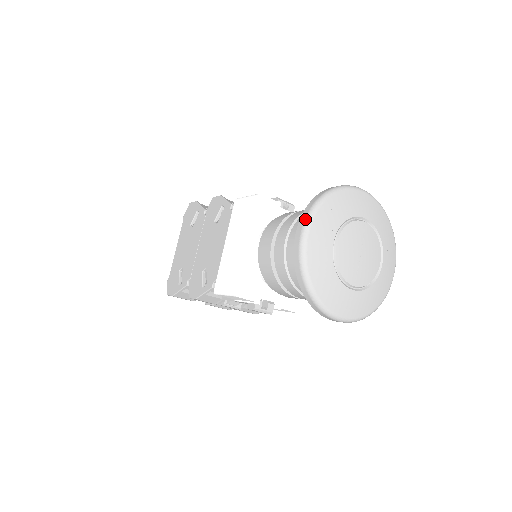
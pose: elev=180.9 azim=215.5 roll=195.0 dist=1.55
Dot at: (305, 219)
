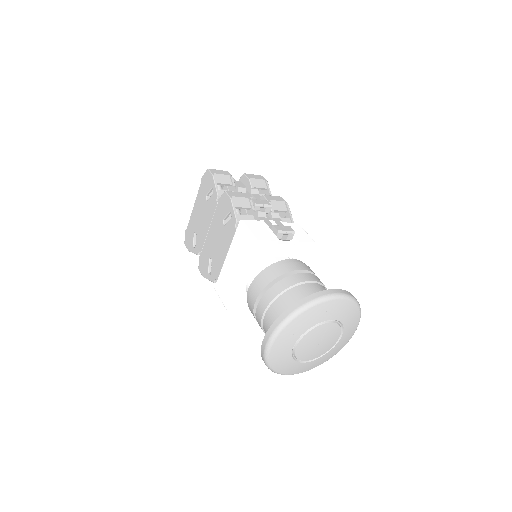
Dot at: (273, 332)
